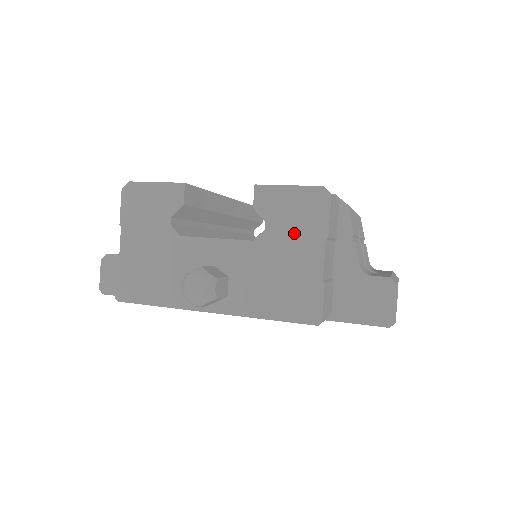
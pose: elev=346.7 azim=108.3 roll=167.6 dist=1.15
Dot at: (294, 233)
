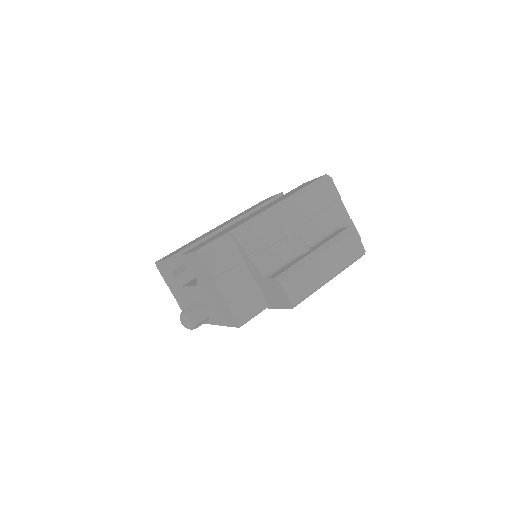
Dot at: (204, 279)
